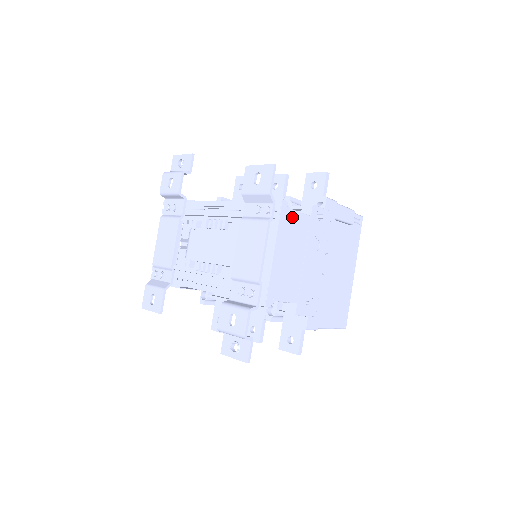
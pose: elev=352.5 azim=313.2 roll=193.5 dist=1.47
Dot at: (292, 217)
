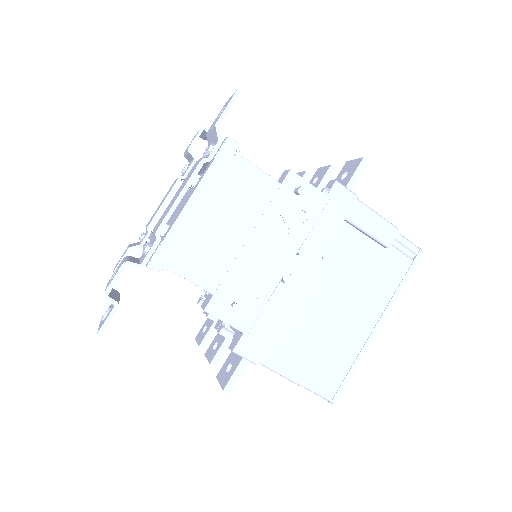
Dot at: (241, 168)
